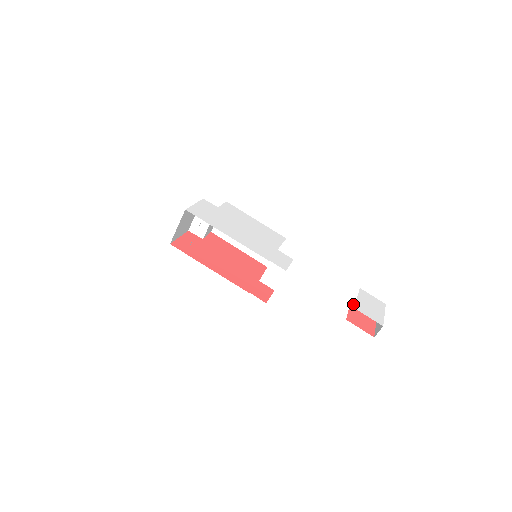
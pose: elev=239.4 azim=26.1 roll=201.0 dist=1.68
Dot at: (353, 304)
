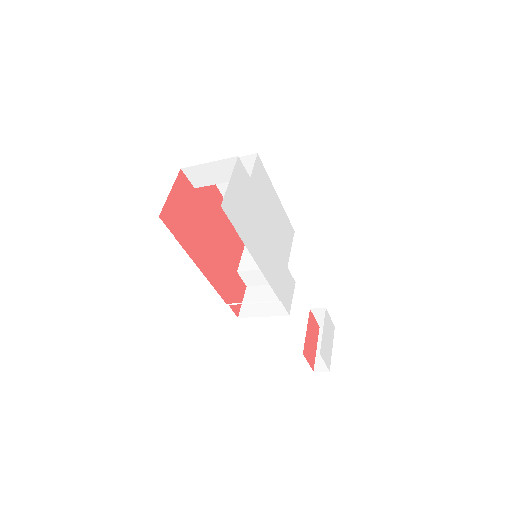
Dot at: (310, 320)
